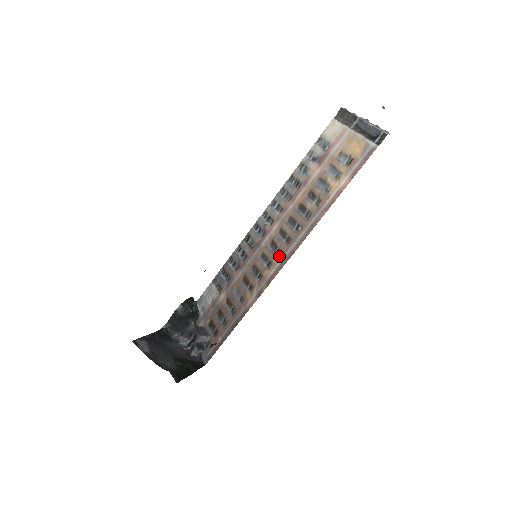
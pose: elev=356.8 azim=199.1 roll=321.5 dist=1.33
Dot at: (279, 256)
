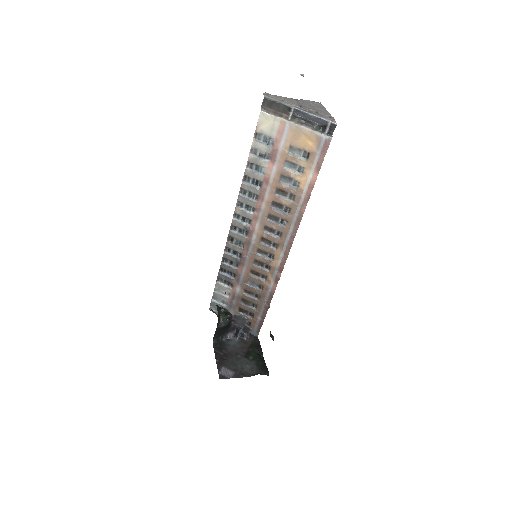
Dot at: (278, 249)
